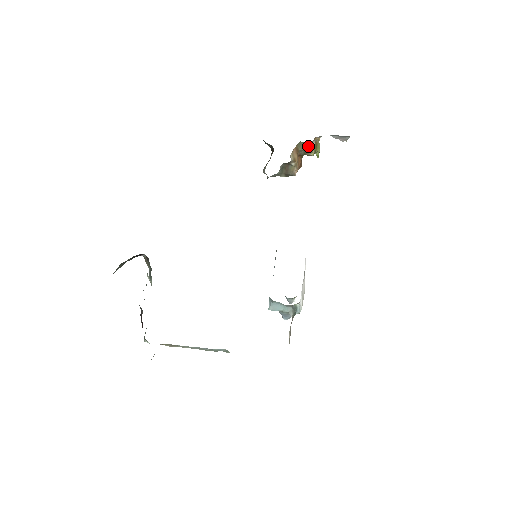
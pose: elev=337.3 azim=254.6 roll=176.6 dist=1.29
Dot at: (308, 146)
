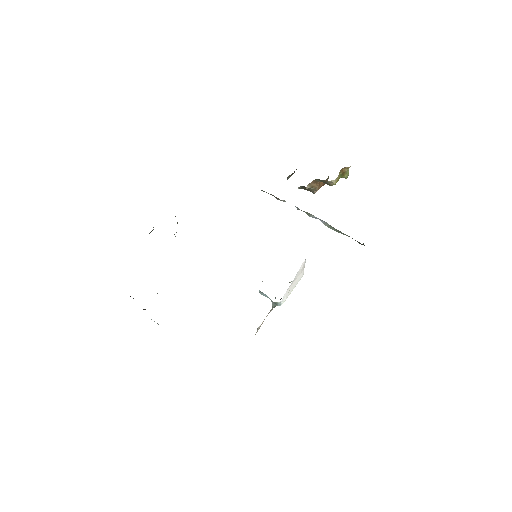
Dot at: (327, 182)
